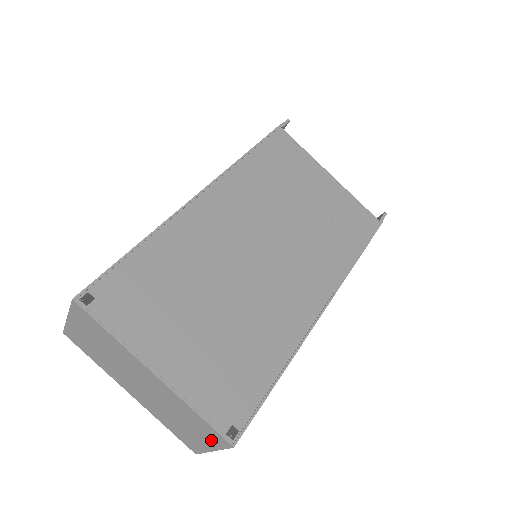
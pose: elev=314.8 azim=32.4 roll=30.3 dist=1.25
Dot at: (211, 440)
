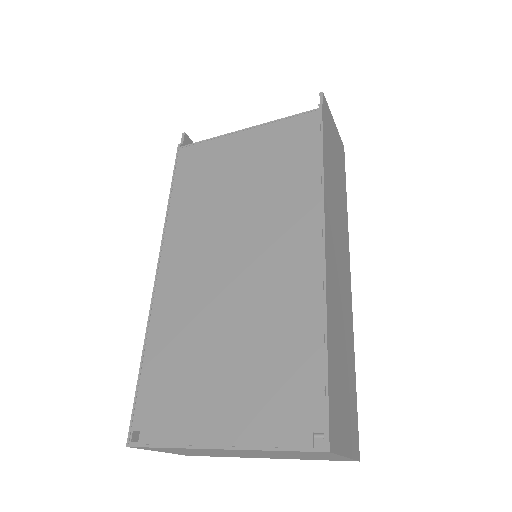
Dot at: (323, 455)
